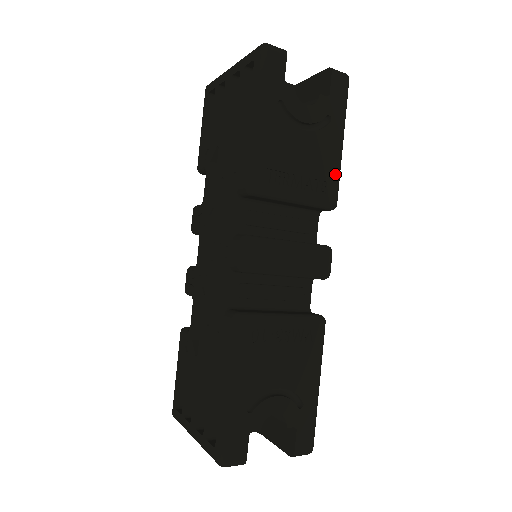
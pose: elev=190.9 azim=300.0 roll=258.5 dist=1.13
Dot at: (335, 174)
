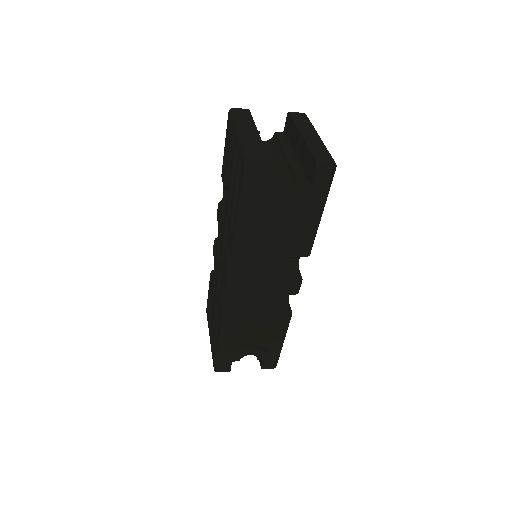
Dot at: (310, 238)
